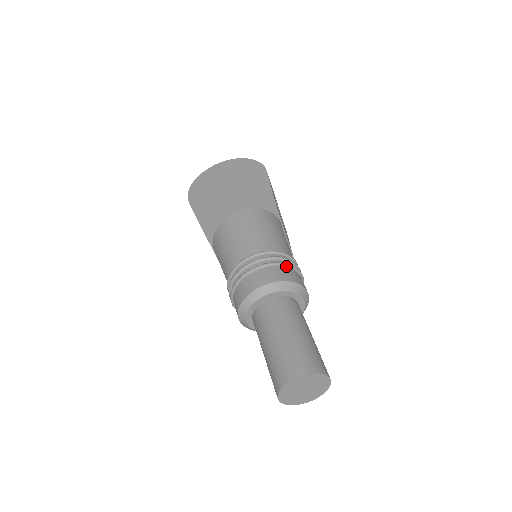
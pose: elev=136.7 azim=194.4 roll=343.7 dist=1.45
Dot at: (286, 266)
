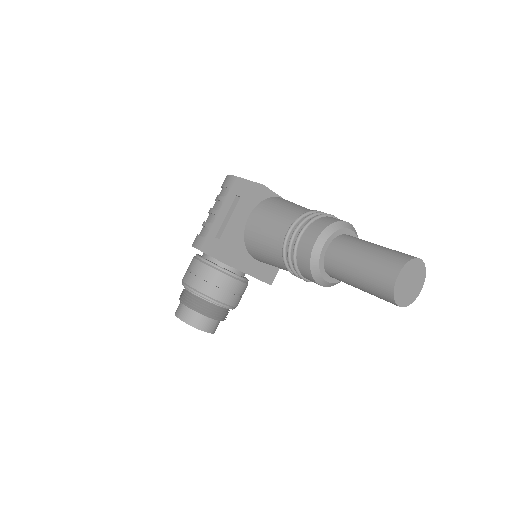
Dot at: occluded
